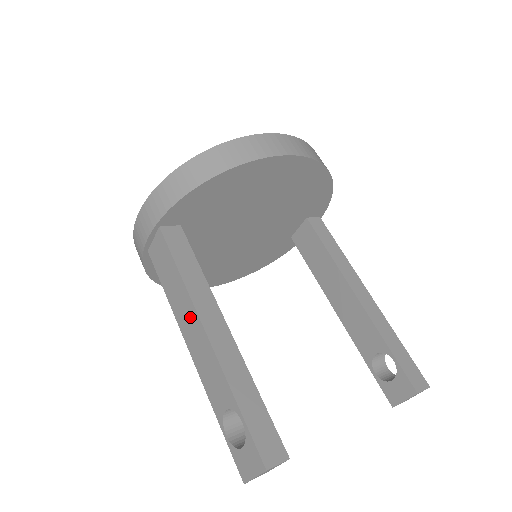
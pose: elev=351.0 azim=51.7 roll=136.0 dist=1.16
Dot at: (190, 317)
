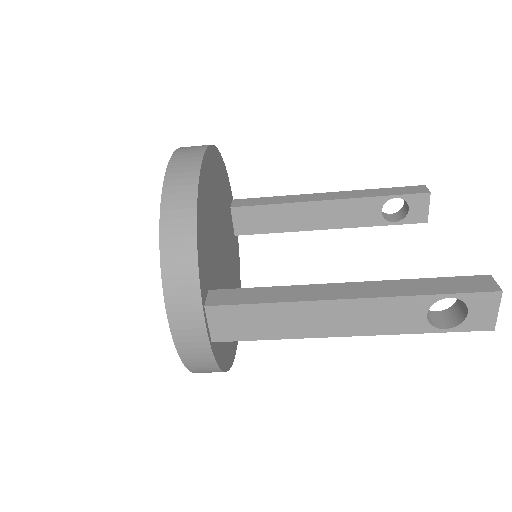
Dot at: (319, 314)
